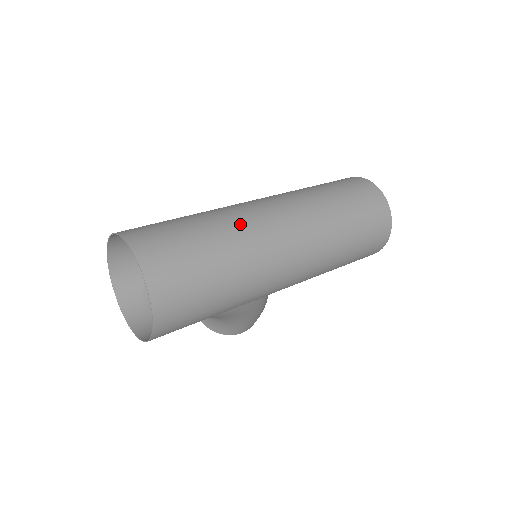
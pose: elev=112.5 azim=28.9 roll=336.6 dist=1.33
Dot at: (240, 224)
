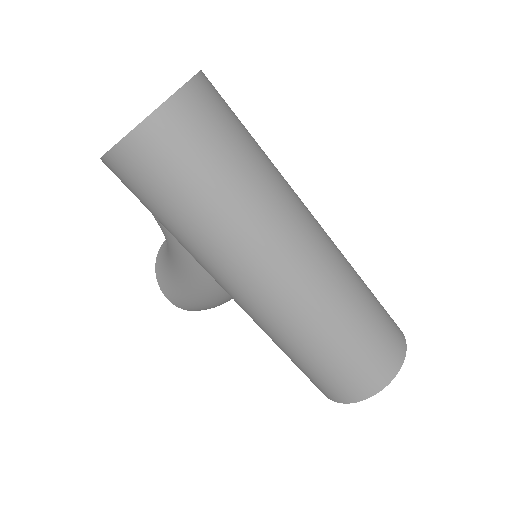
Dot at: (280, 198)
